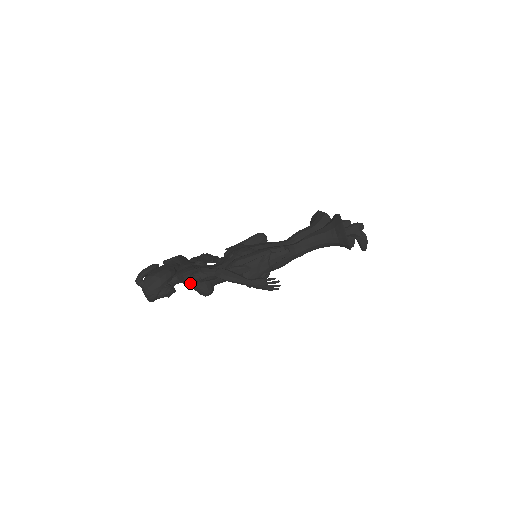
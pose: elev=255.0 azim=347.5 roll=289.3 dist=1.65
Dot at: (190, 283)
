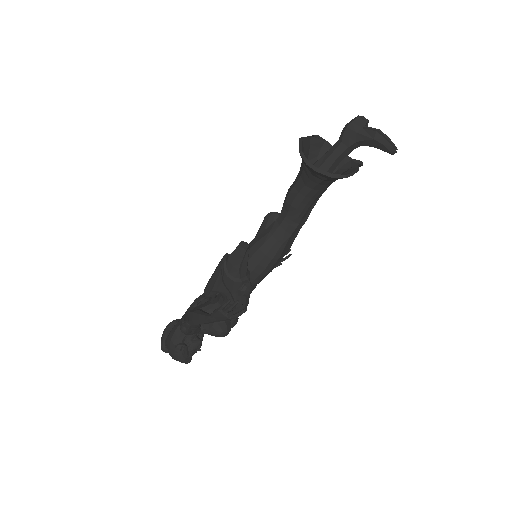
Dot at: (191, 334)
